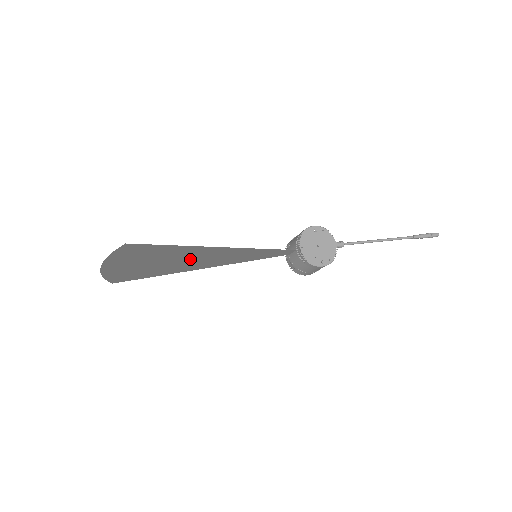
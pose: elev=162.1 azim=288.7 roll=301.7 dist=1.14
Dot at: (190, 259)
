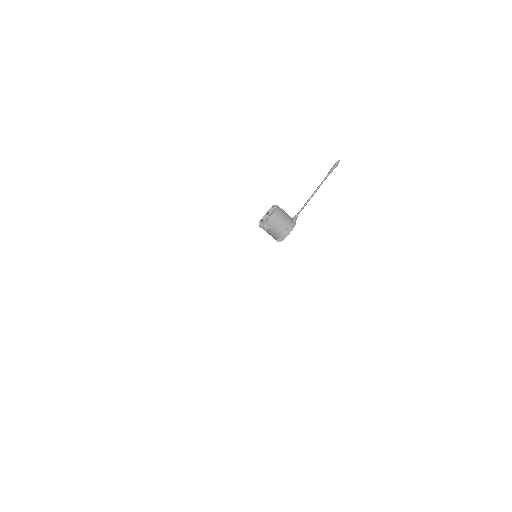
Dot at: occluded
